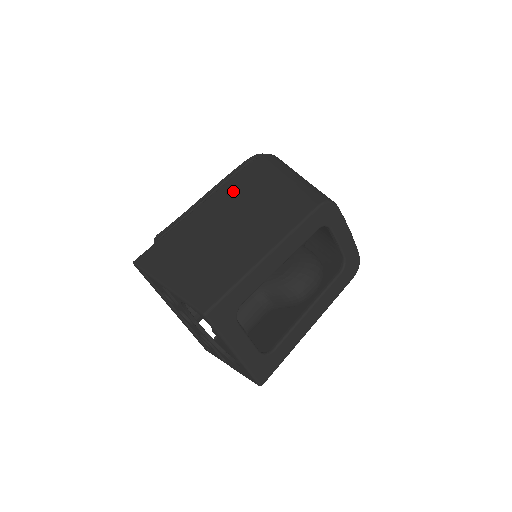
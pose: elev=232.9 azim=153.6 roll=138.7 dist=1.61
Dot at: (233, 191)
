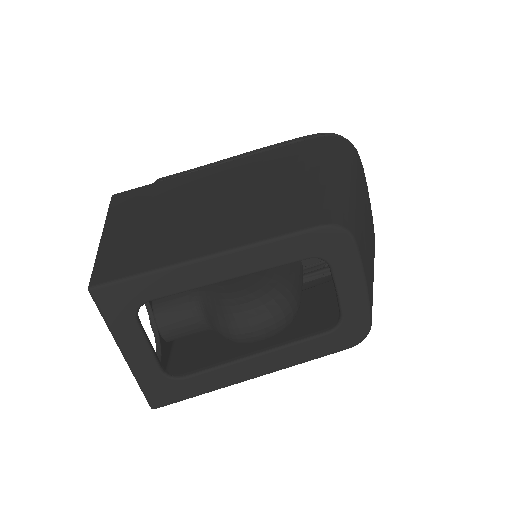
Dot at: (260, 163)
